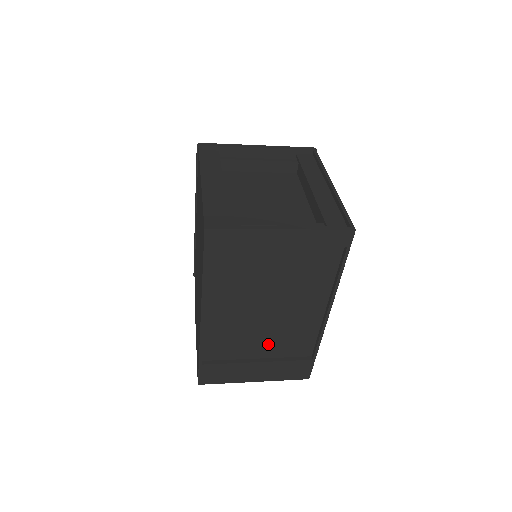
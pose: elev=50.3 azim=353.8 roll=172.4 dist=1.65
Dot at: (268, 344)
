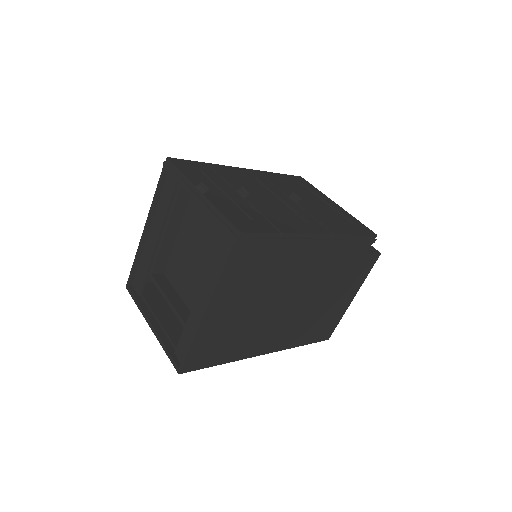
Dot at: occluded
